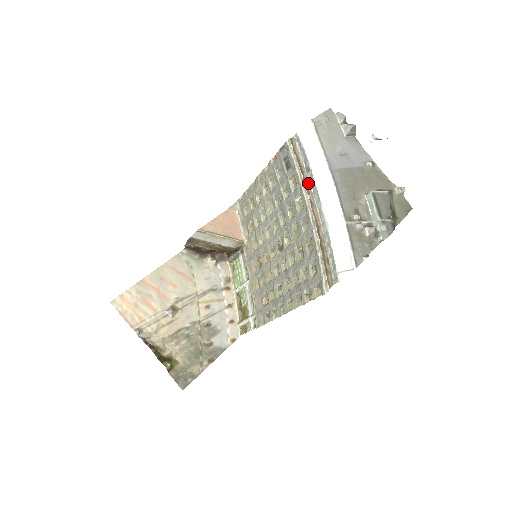
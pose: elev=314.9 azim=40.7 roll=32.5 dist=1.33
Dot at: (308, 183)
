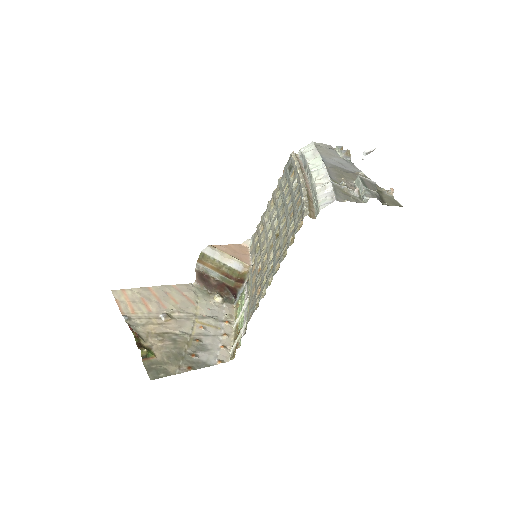
Dot at: (305, 174)
